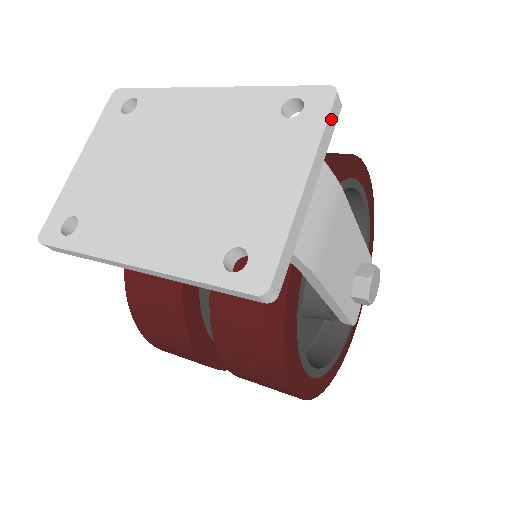
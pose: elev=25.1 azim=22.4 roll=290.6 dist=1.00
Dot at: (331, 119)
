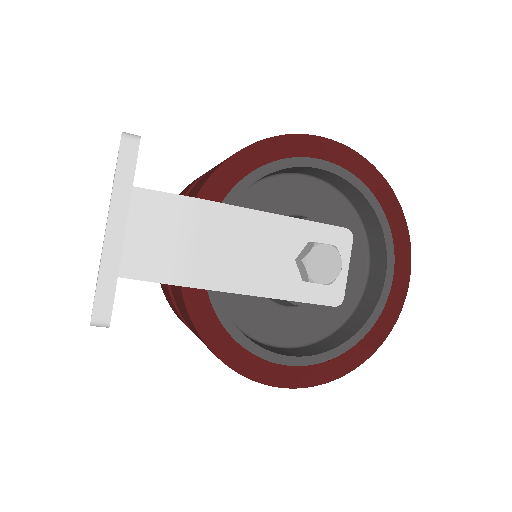
Dot at: (124, 162)
